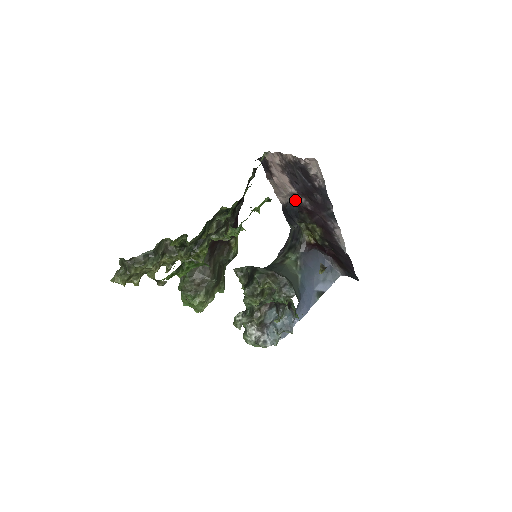
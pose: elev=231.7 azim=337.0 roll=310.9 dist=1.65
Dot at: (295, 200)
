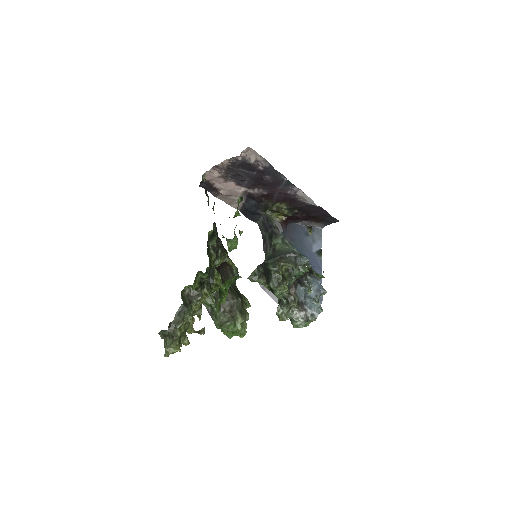
Dot at: (249, 196)
